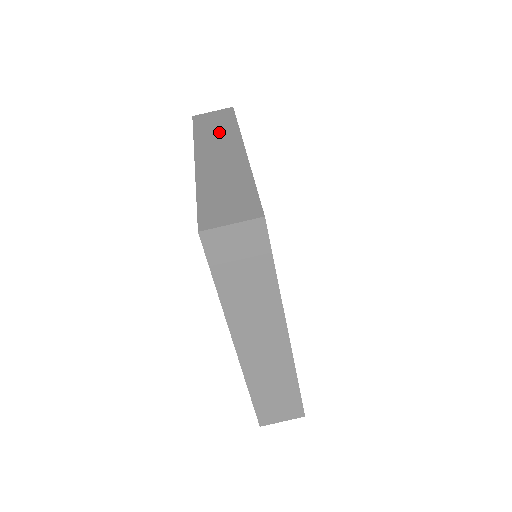
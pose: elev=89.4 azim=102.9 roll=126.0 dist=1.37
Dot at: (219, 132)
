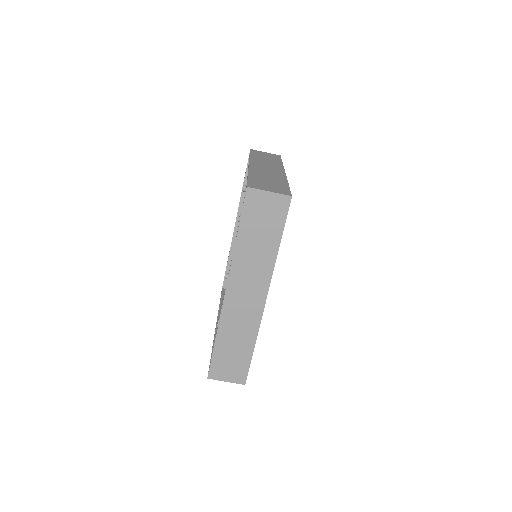
Dot at: (258, 253)
